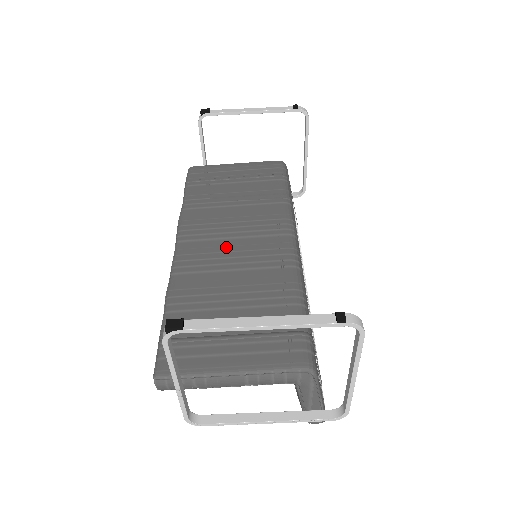
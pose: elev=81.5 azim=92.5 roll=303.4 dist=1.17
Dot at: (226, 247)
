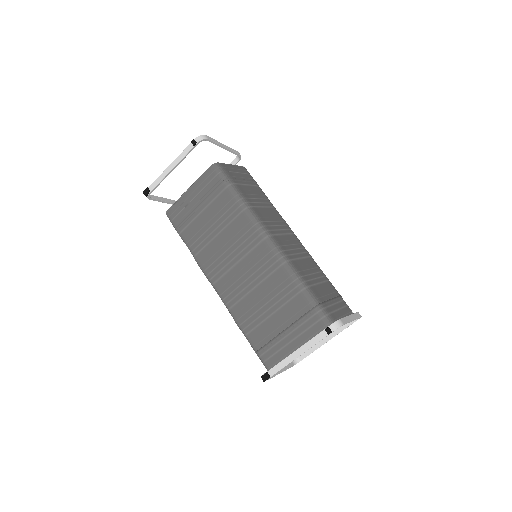
Dot at: (239, 273)
